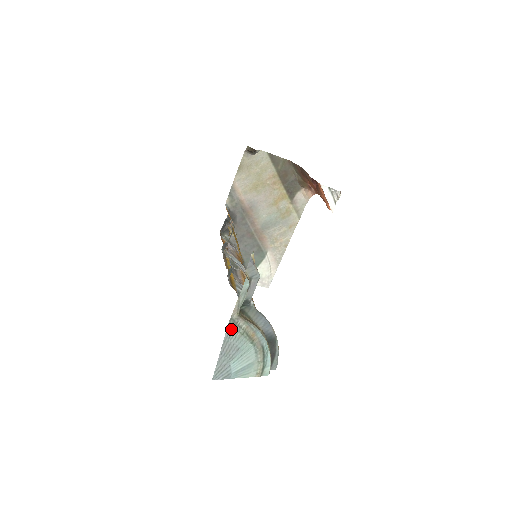
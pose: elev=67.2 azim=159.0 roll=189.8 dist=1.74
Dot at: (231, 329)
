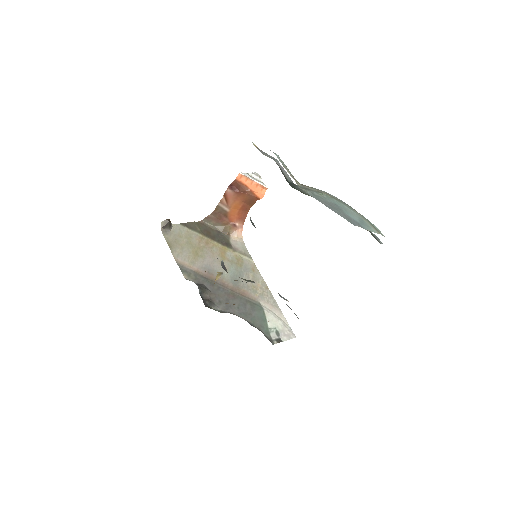
Dot at: (309, 192)
